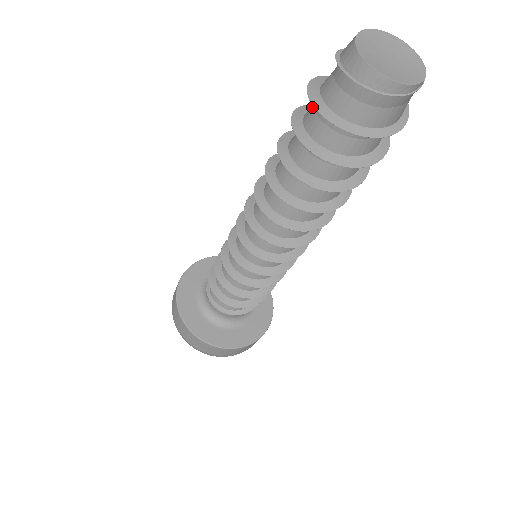
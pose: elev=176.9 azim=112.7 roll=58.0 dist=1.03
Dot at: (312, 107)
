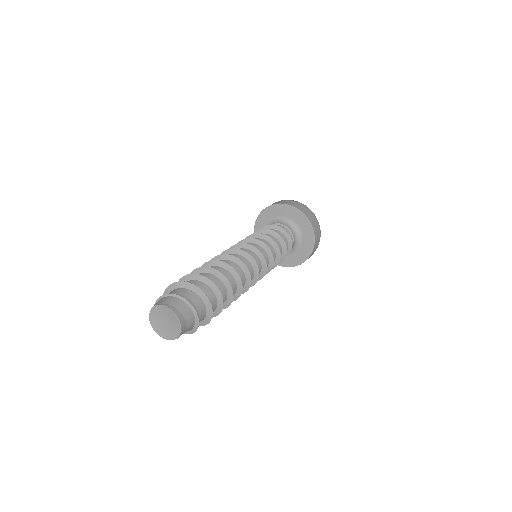
Dot at: occluded
